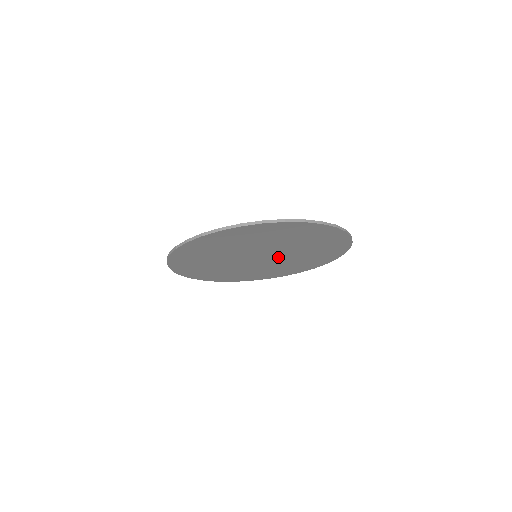
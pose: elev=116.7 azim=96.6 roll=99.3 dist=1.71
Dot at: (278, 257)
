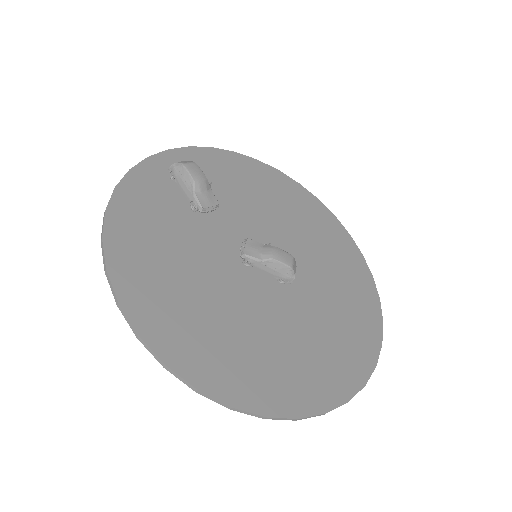
Dot at: occluded
